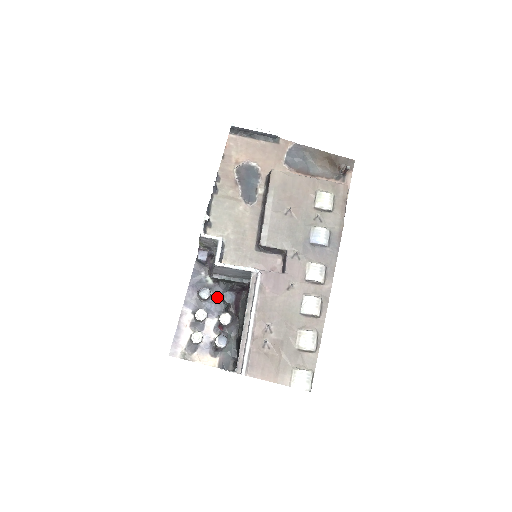
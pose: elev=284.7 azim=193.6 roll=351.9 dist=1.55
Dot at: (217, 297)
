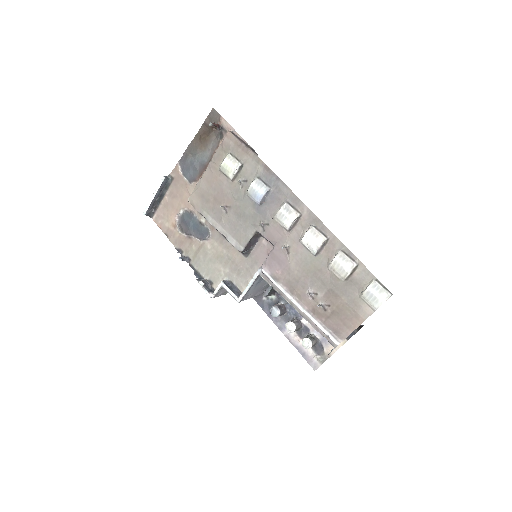
Dot at: occluded
